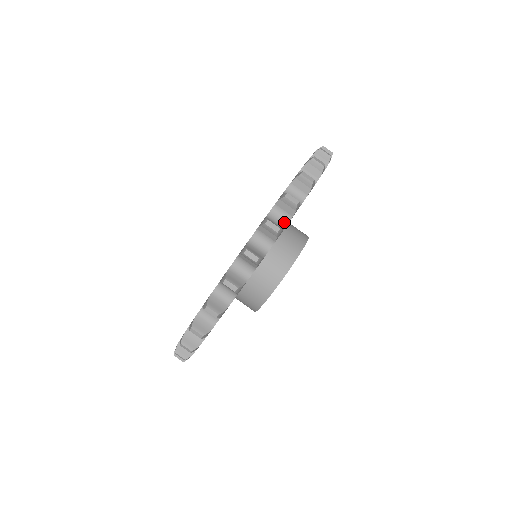
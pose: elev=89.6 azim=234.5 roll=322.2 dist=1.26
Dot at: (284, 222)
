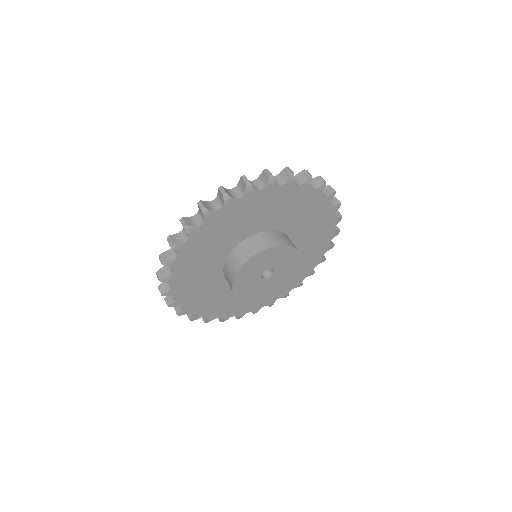
Dot at: (201, 222)
